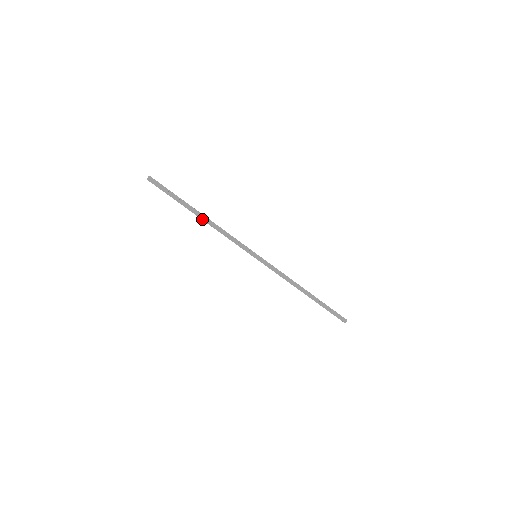
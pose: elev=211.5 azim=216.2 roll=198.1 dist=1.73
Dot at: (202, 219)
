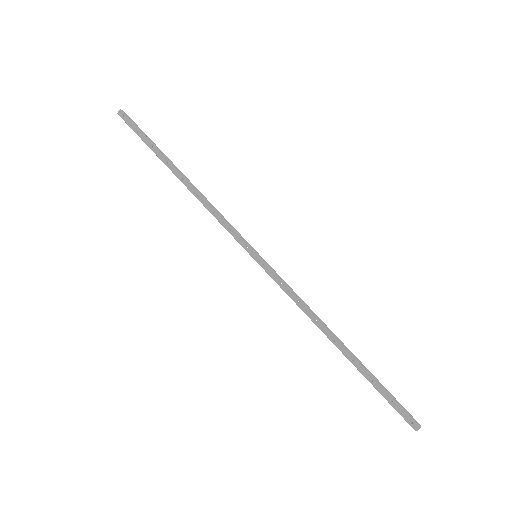
Dot at: (181, 180)
